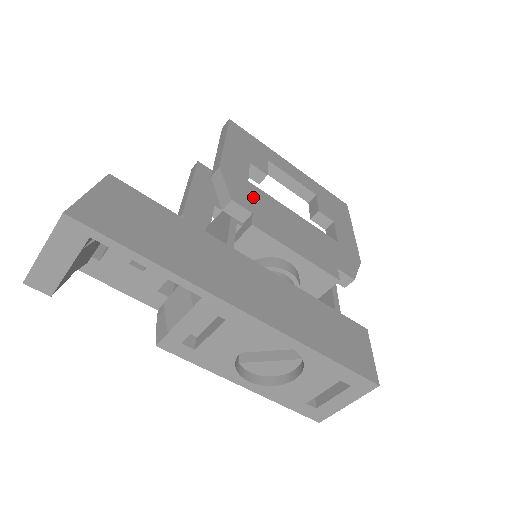
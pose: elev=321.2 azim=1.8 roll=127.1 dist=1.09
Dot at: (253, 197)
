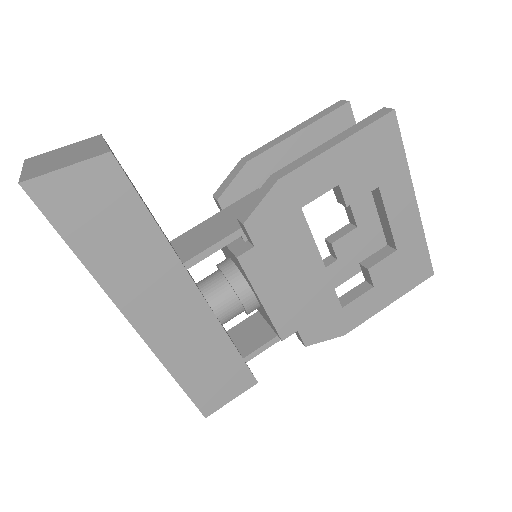
Dot at: (281, 229)
